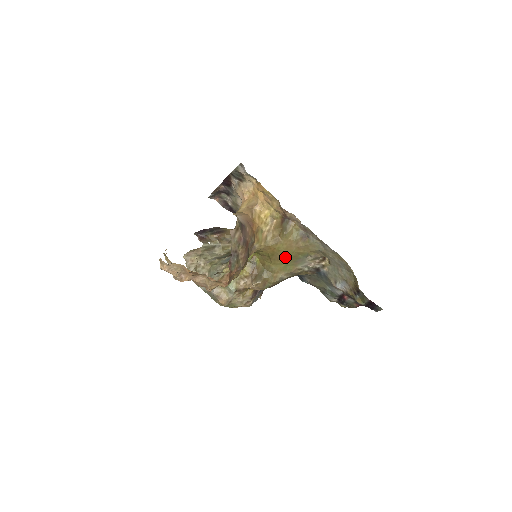
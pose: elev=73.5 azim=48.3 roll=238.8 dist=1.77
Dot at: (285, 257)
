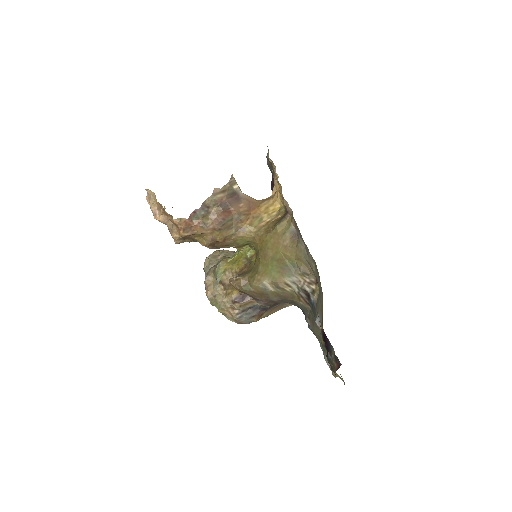
Dot at: (271, 256)
